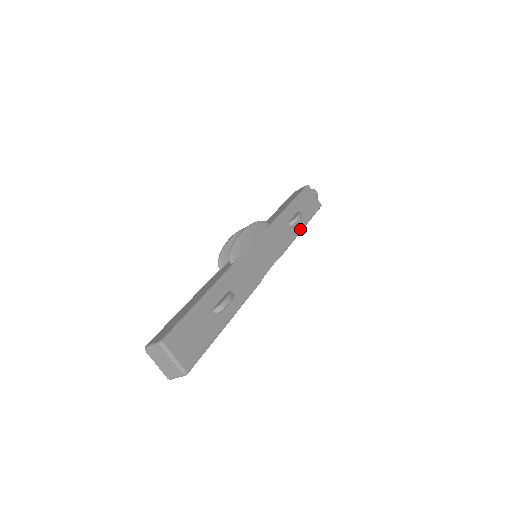
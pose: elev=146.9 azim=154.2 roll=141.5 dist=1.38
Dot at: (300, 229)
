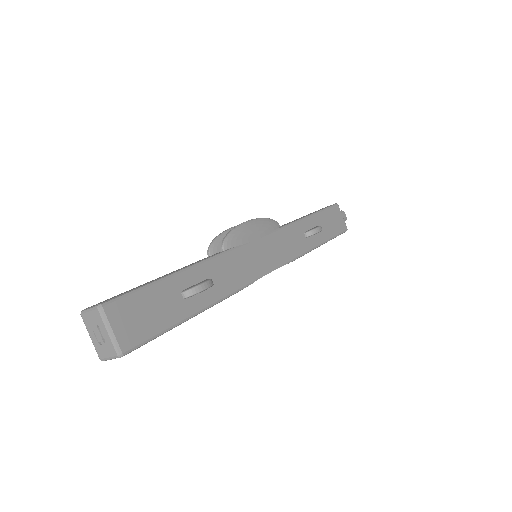
Dot at: (316, 244)
